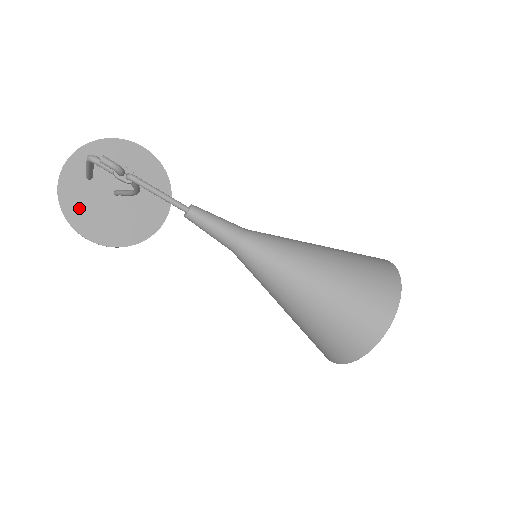
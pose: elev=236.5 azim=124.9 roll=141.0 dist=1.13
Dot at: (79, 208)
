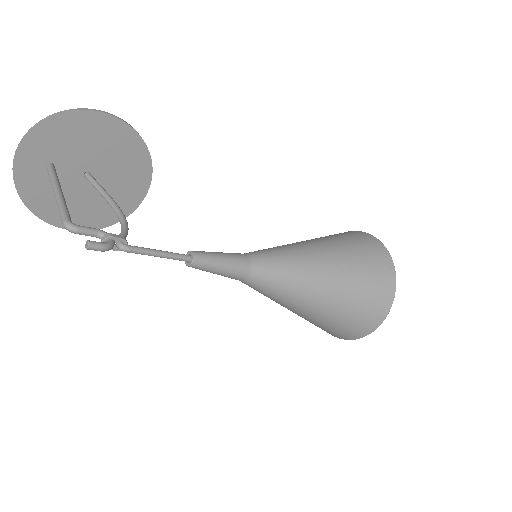
Dot at: (48, 201)
